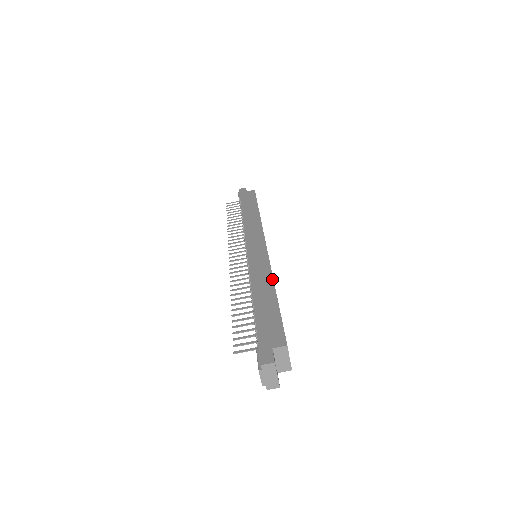
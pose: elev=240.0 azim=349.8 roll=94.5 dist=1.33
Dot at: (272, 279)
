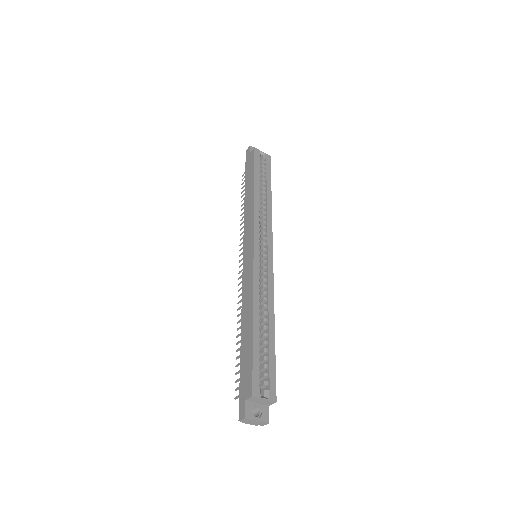
Dot at: (252, 303)
